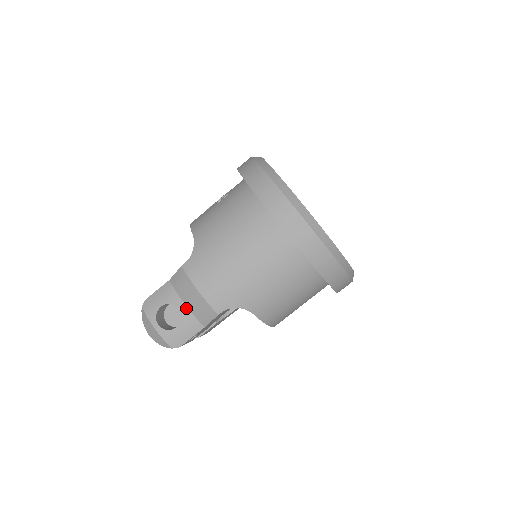
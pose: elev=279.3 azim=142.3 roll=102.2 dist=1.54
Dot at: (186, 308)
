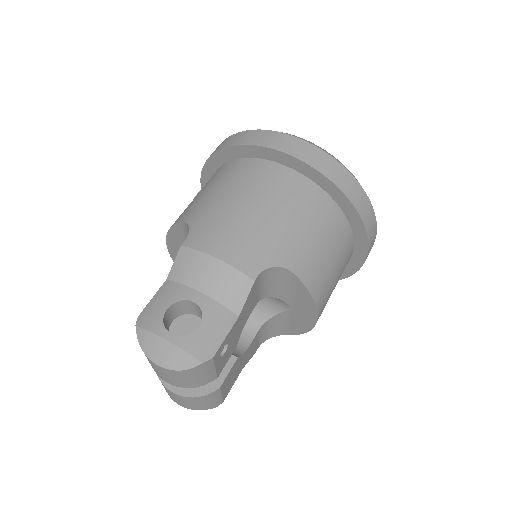
Dot at: (204, 296)
